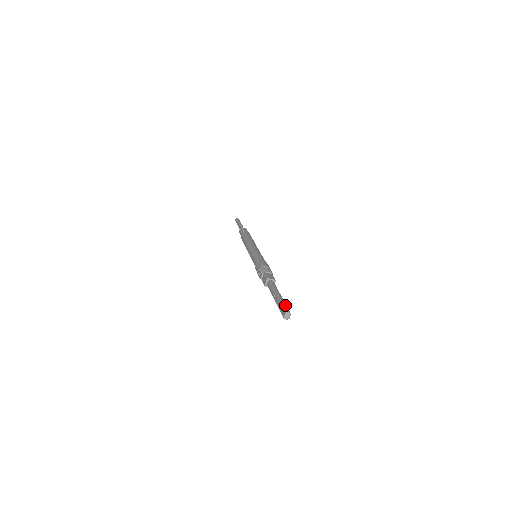
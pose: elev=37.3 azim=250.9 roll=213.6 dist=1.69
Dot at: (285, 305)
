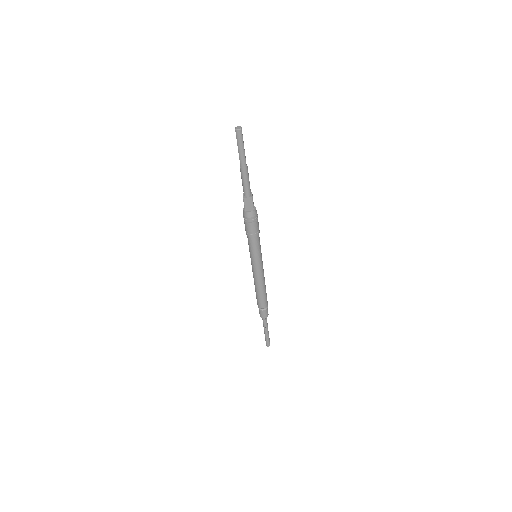
Dot at: occluded
